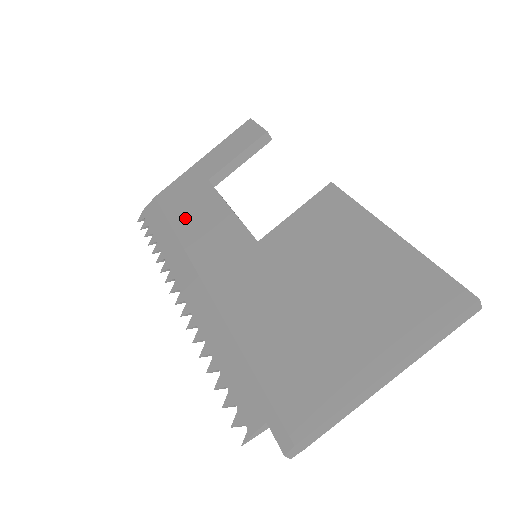
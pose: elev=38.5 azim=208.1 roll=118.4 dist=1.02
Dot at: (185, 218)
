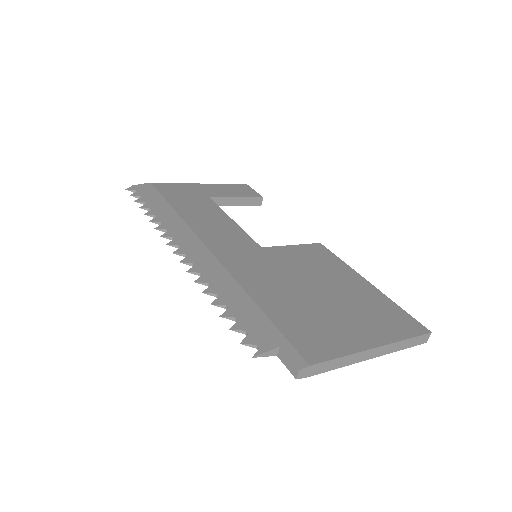
Dot at: (187, 207)
